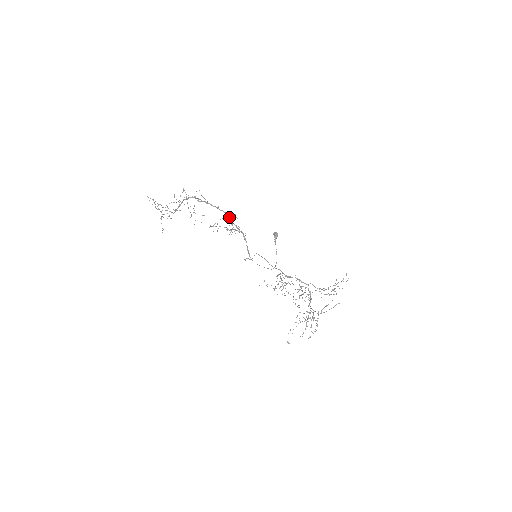
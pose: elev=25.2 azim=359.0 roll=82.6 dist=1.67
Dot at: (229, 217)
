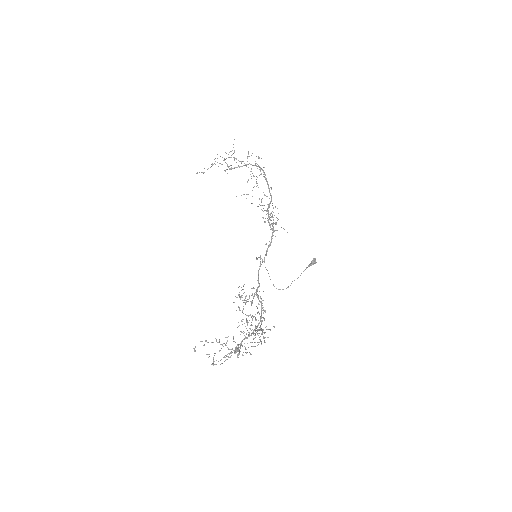
Dot at: (269, 205)
